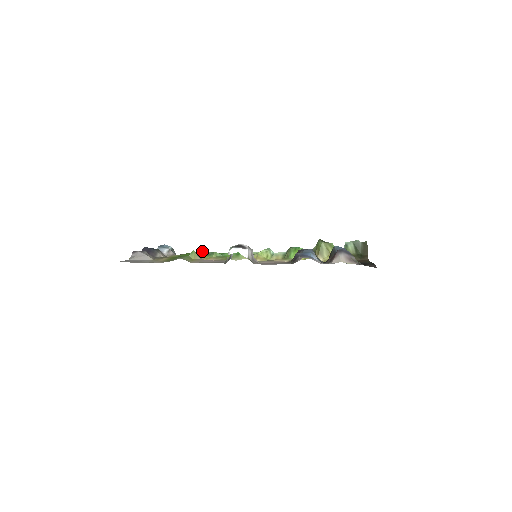
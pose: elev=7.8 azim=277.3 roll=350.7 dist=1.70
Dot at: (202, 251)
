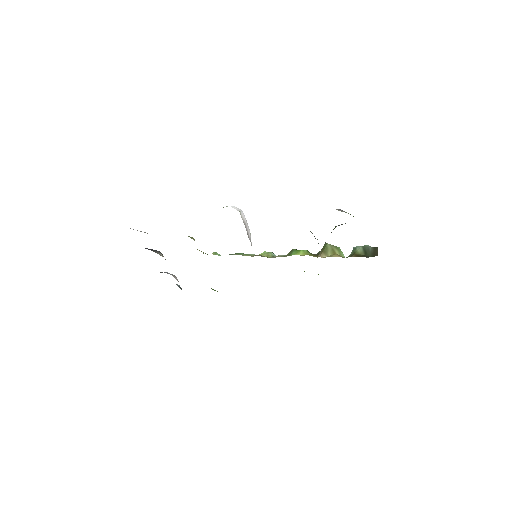
Dot at: (203, 253)
